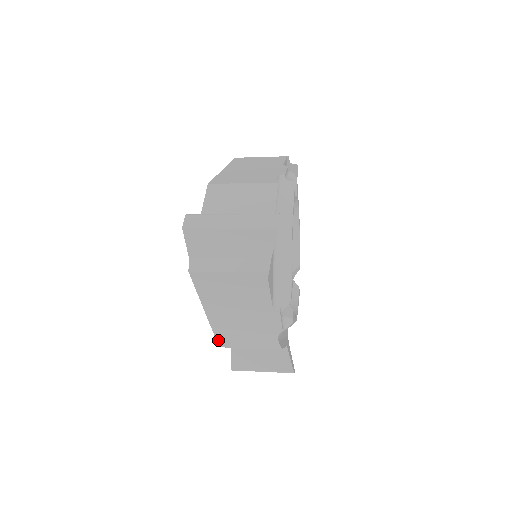
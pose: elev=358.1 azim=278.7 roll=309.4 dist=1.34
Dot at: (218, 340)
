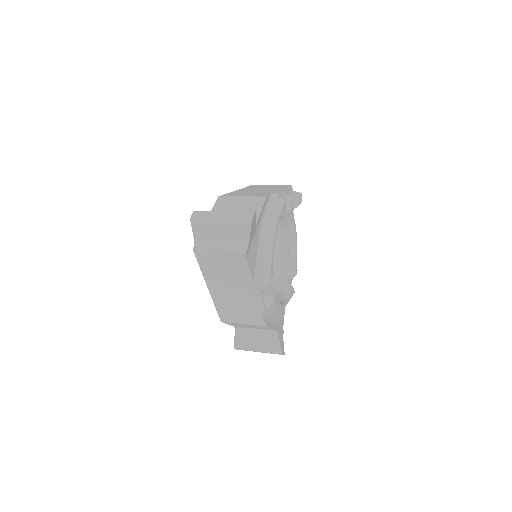
Dot at: (219, 315)
